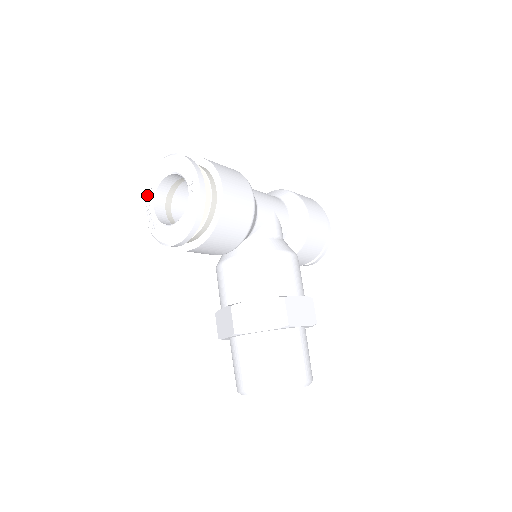
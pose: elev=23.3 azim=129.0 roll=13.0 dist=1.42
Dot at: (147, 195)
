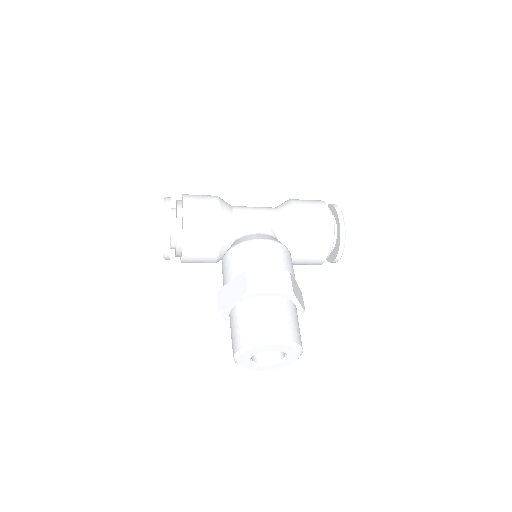
Dot at: occluded
